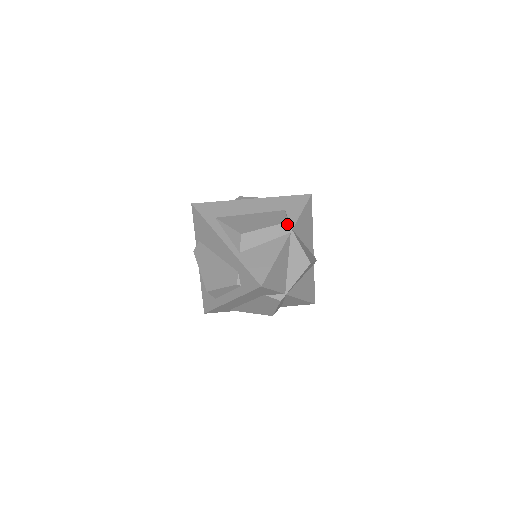
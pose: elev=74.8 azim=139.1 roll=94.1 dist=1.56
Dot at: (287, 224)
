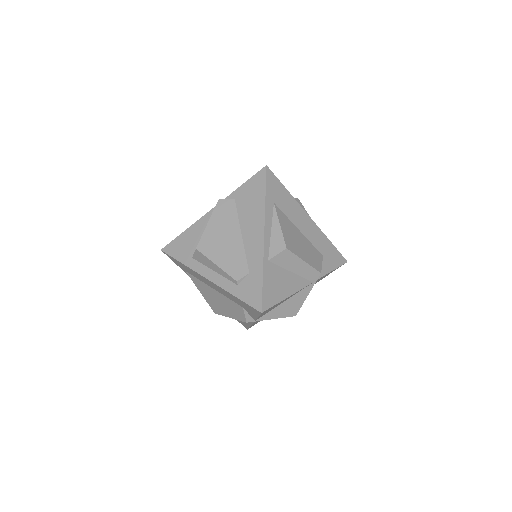
Dot at: (319, 274)
